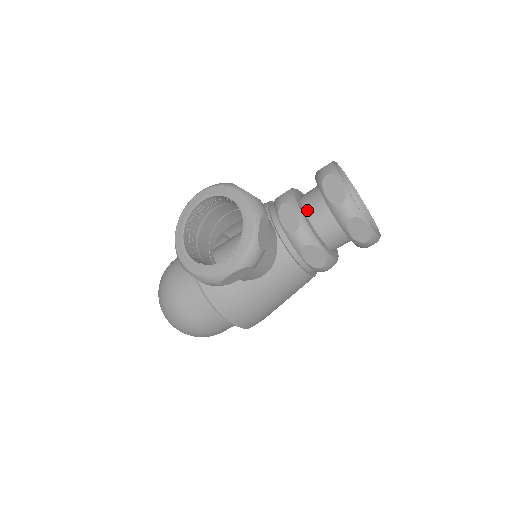
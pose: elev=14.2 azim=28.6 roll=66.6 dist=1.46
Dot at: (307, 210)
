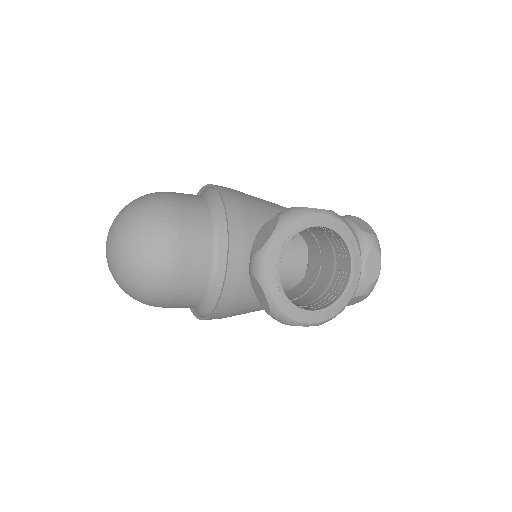
Dot at: occluded
